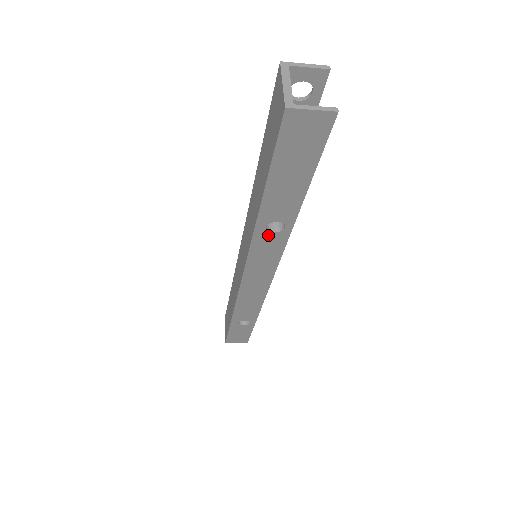
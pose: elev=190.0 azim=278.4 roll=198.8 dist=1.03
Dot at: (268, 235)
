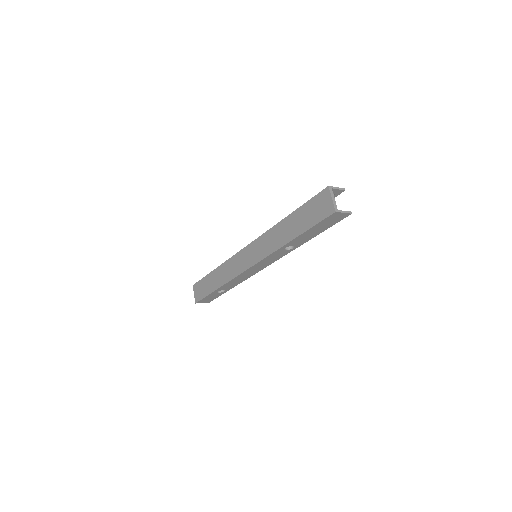
Dot at: (283, 251)
